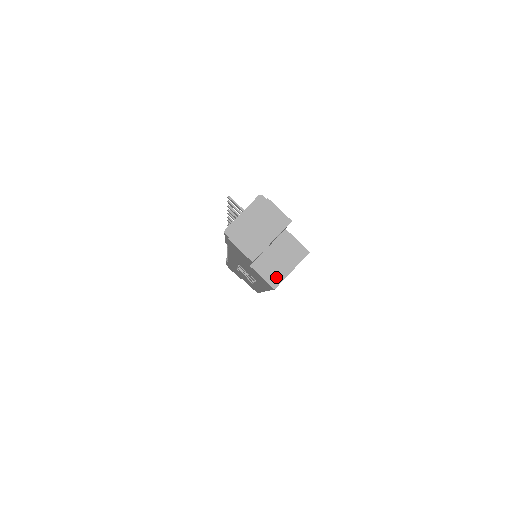
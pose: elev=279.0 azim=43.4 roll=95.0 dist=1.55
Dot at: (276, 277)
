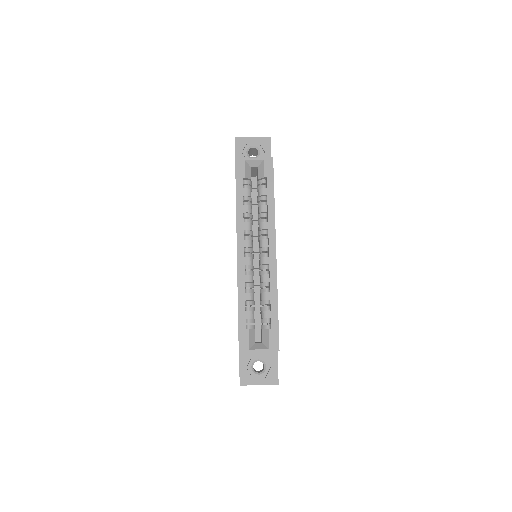
Dot at: occluded
